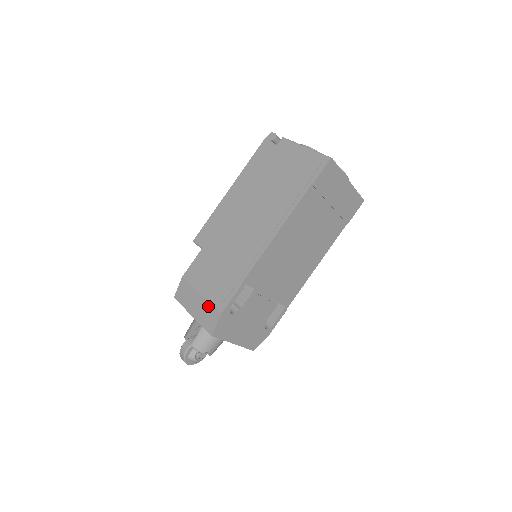
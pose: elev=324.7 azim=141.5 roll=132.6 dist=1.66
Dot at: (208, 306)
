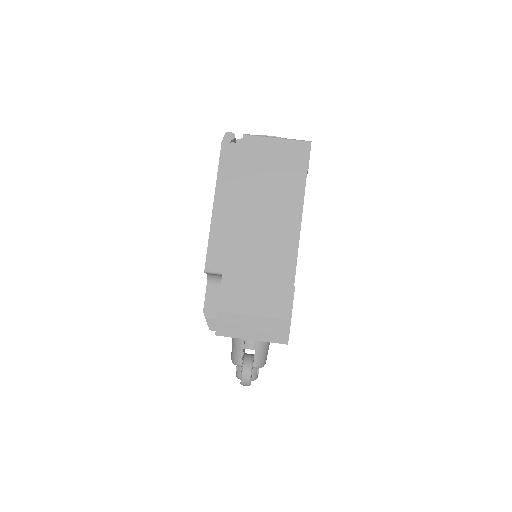
Dot at: (270, 322)
